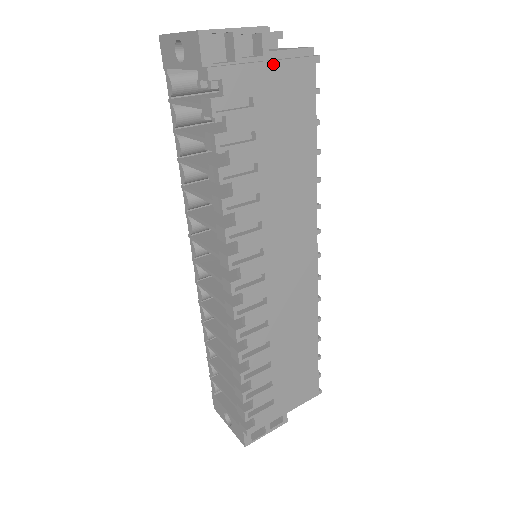
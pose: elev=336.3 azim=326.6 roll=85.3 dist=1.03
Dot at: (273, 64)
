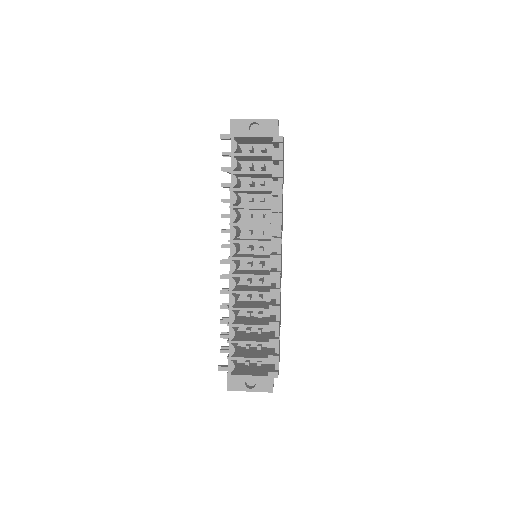
Dot at: occluded
